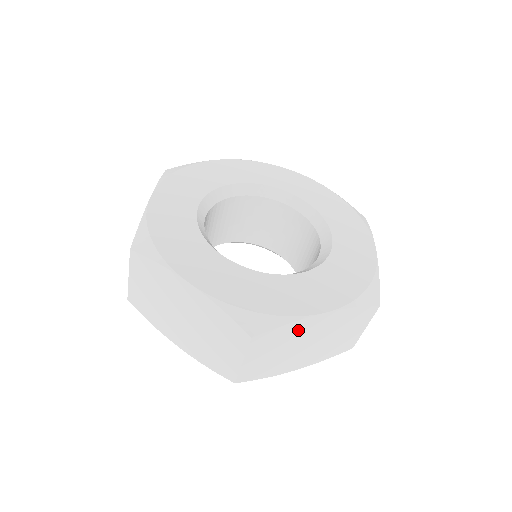
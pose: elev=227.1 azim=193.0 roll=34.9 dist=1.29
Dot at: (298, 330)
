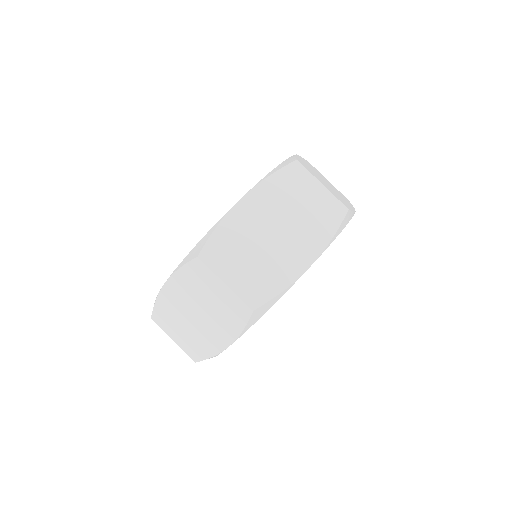
Dot at: (306, 165)
